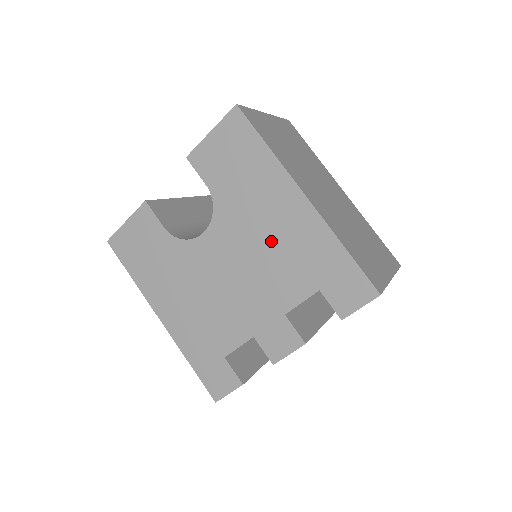
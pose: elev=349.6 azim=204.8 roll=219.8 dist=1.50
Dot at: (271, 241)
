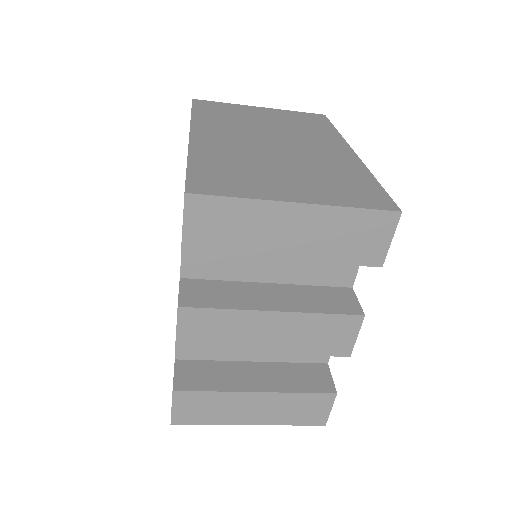
Dot at: occluded
